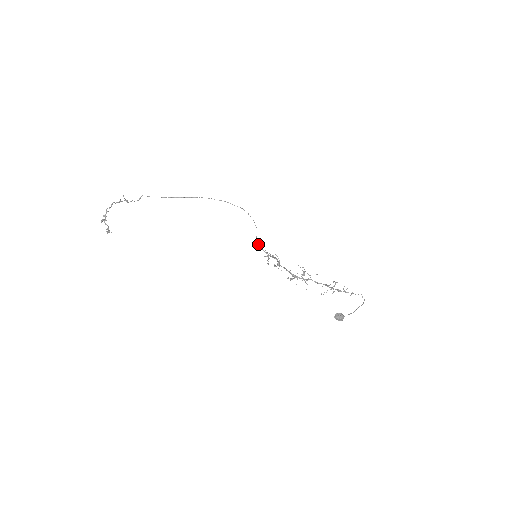
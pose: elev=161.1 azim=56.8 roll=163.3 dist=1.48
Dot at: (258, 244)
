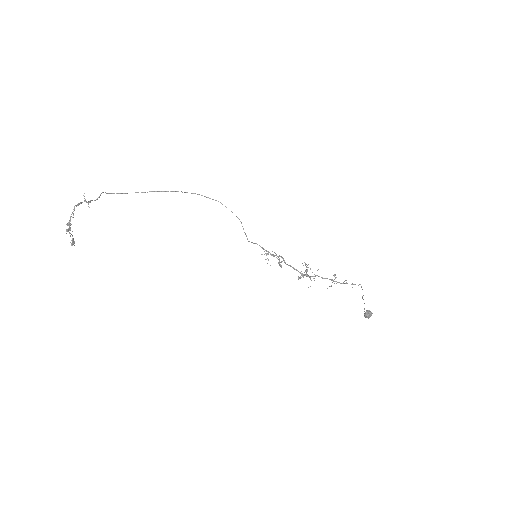
Dot at: (252, 242)
